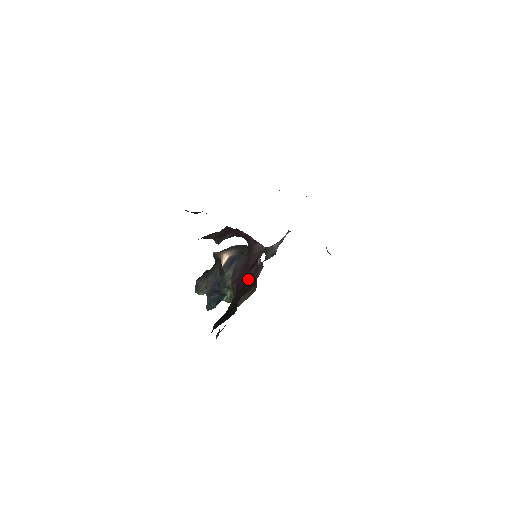
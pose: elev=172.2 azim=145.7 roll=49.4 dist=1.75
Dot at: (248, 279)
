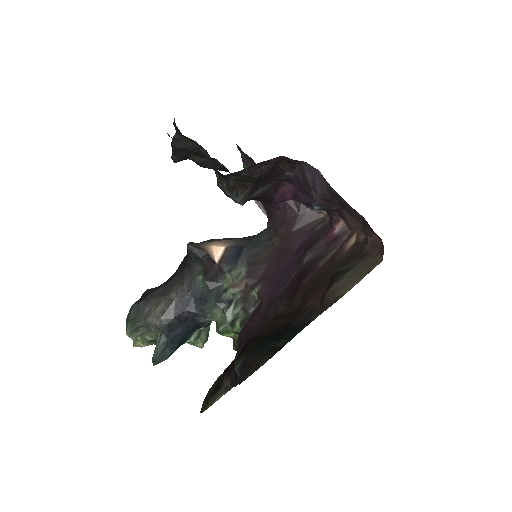
Dot at: (308, 265)
